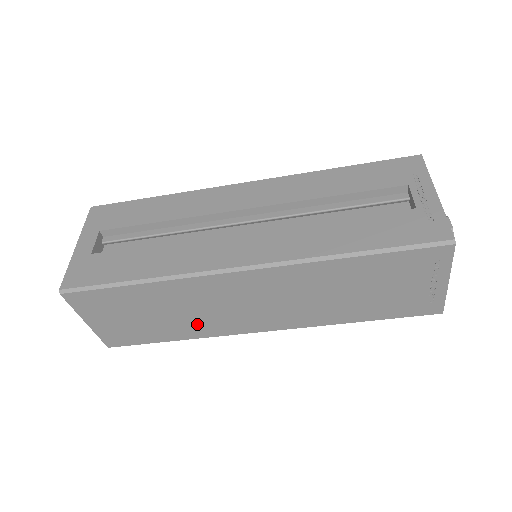
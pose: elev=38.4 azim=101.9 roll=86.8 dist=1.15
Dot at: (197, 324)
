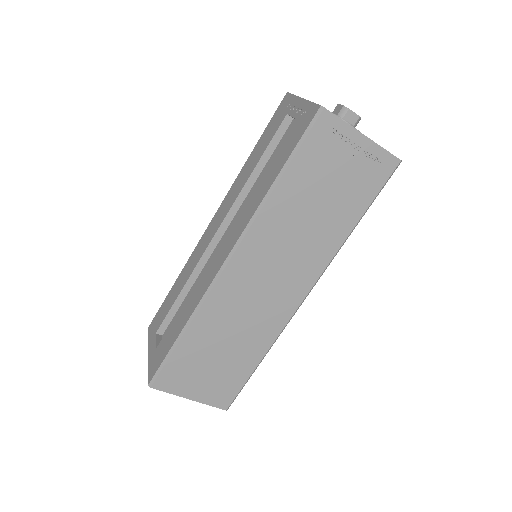
Dot at: (255, 334)
